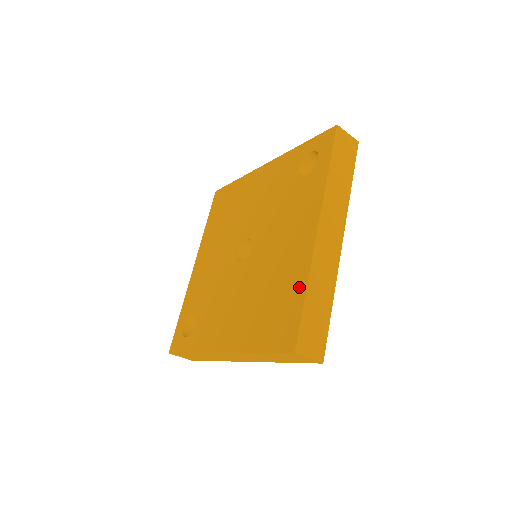
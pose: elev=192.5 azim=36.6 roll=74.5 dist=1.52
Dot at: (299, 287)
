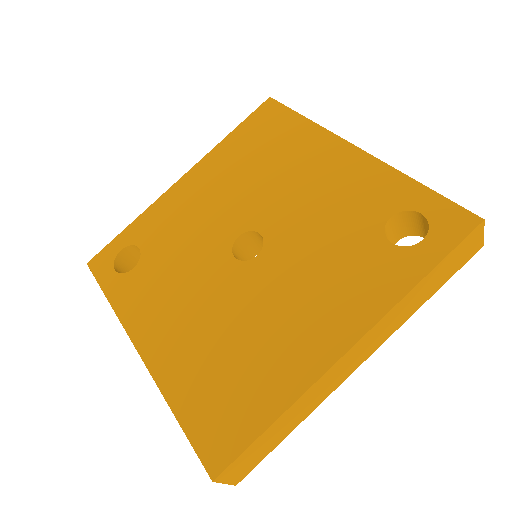
Dot at: (273, 401)
